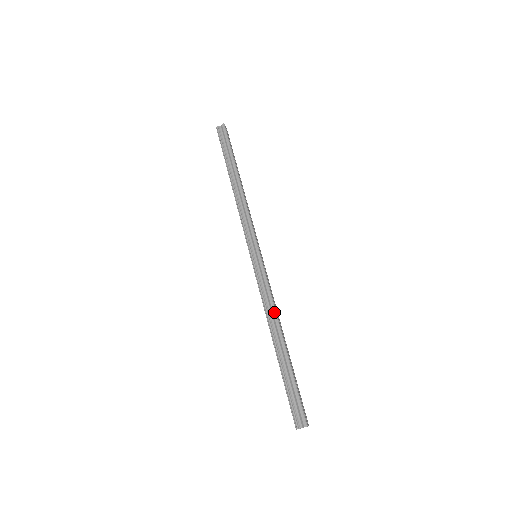
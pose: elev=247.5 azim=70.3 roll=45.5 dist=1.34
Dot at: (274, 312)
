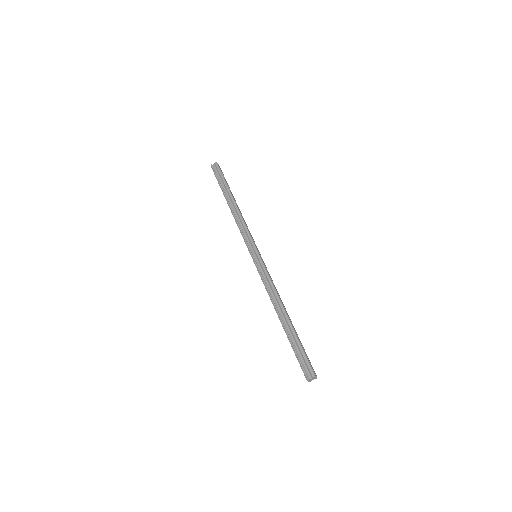
Dot at: (276, 295)
